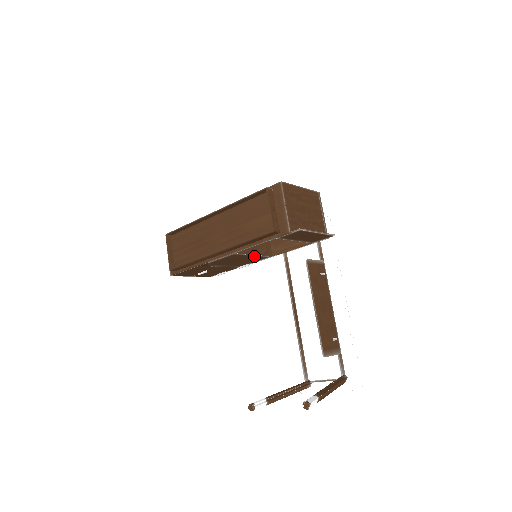
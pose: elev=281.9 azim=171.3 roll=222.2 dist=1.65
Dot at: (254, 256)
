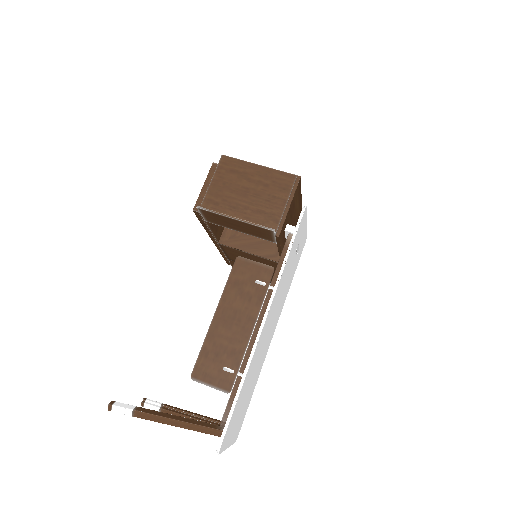
Dot at: (256, 256)
